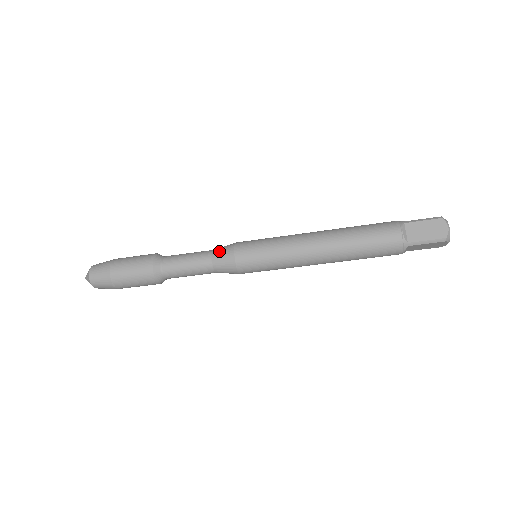
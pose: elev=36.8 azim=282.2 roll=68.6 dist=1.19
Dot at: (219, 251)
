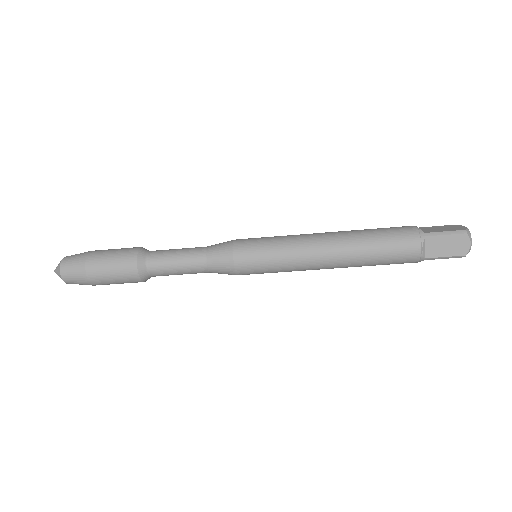
Dot at: (217, 244)
